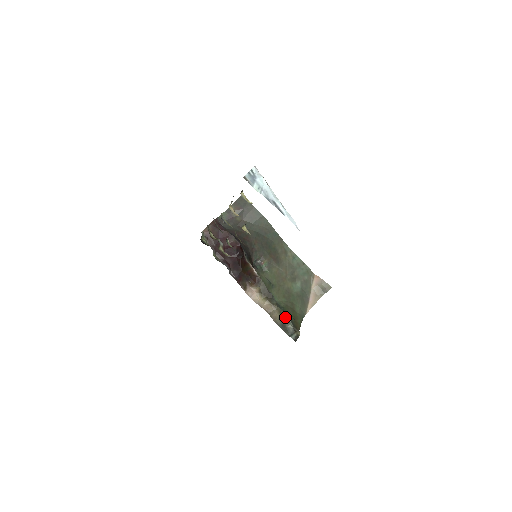
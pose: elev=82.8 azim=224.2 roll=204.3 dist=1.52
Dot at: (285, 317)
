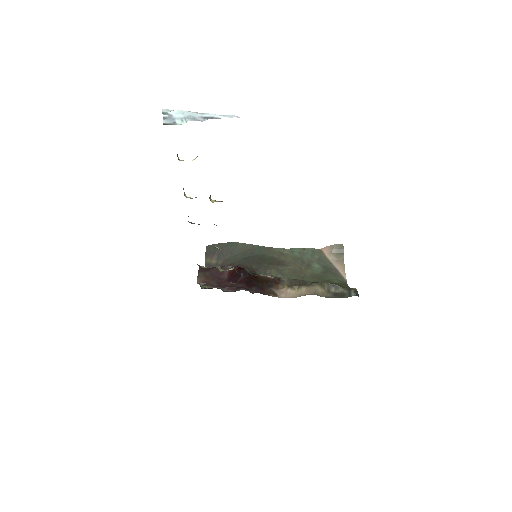
Dot at: (330, 287)
